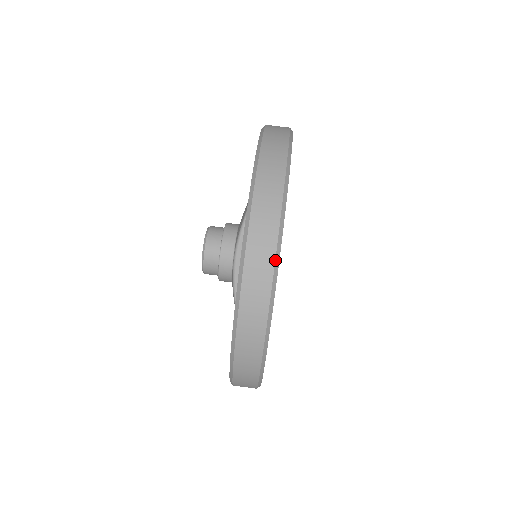
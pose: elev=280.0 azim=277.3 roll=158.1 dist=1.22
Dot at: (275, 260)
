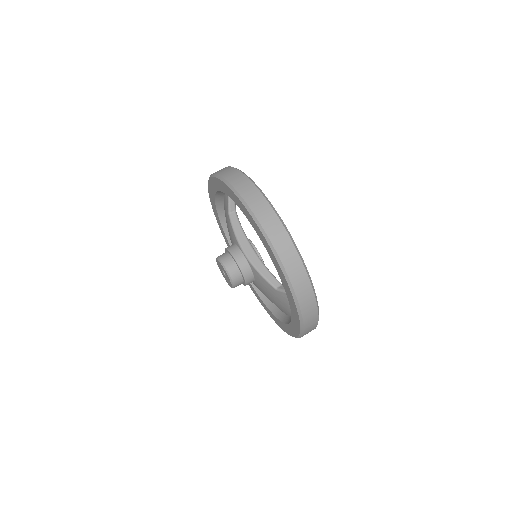
Dot at: (262, 194)
